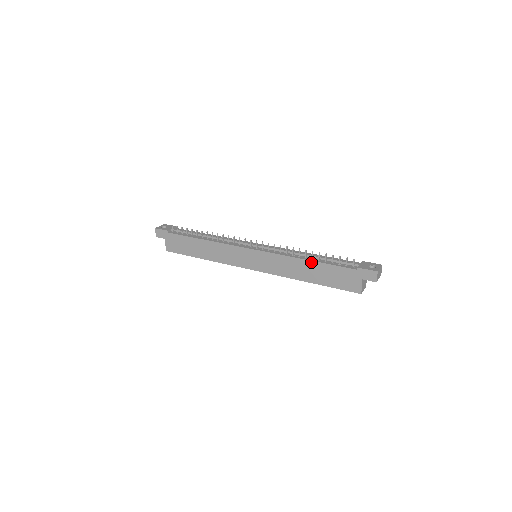
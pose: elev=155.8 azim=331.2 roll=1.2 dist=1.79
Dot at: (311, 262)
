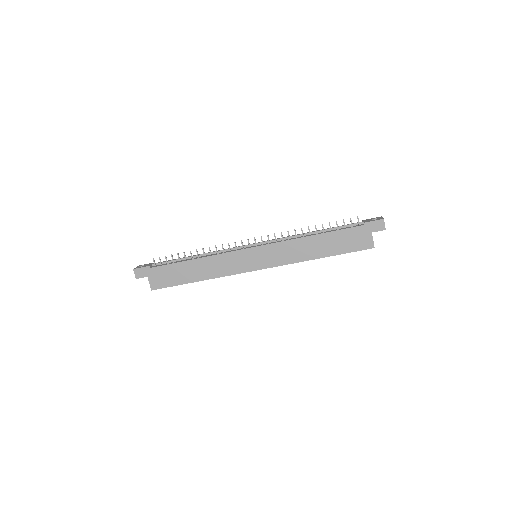
Dot at: (317, 236)
